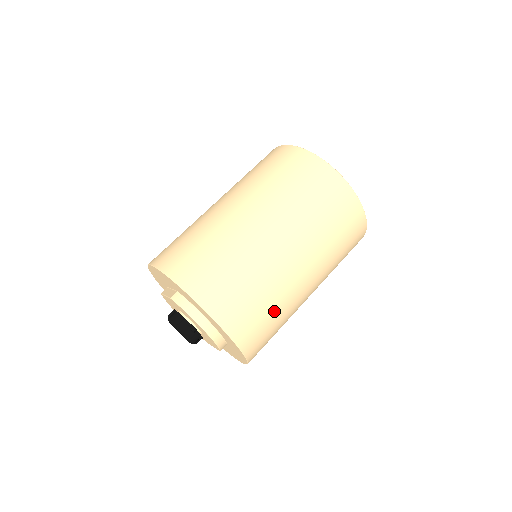
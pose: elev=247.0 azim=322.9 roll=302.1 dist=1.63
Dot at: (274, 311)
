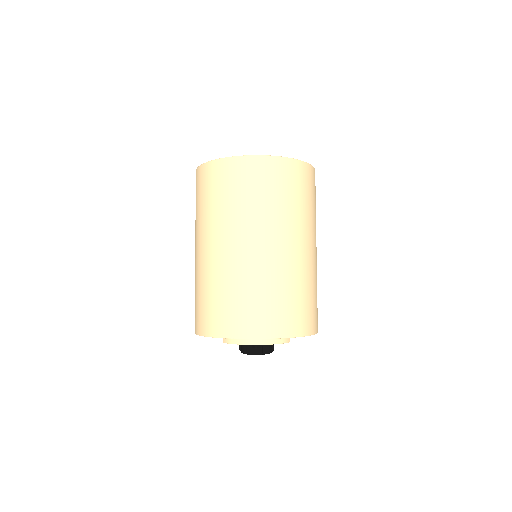
Dot at: (284, 291)
